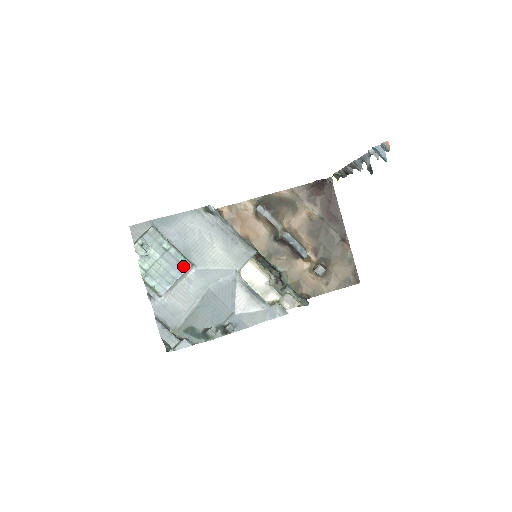
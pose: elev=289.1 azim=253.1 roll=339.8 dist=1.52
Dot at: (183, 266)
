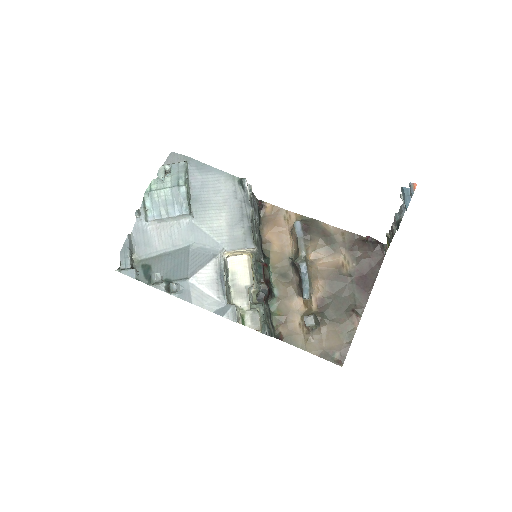
Dot at: (182, 209)
